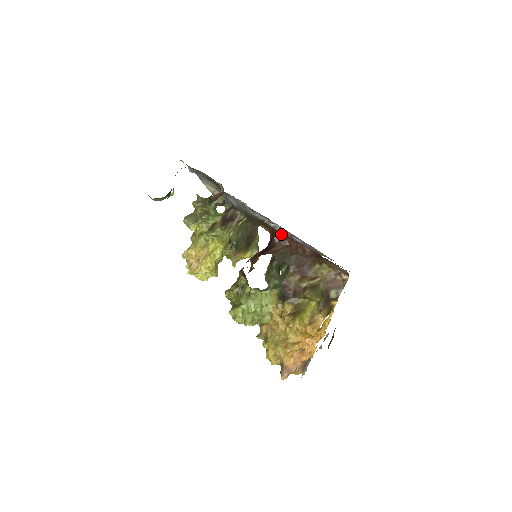
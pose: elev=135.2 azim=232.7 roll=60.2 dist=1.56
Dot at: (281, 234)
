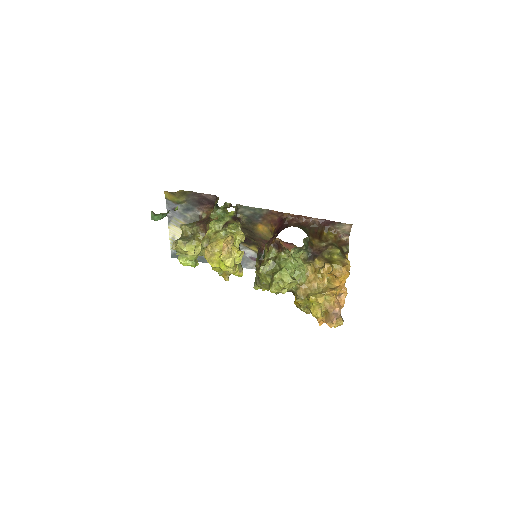
Dot at: (290, 217)
